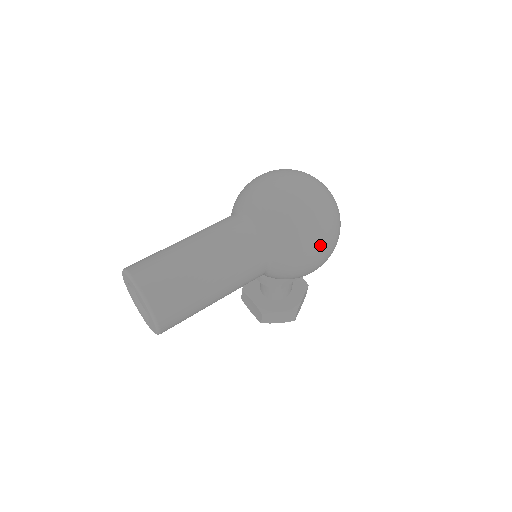
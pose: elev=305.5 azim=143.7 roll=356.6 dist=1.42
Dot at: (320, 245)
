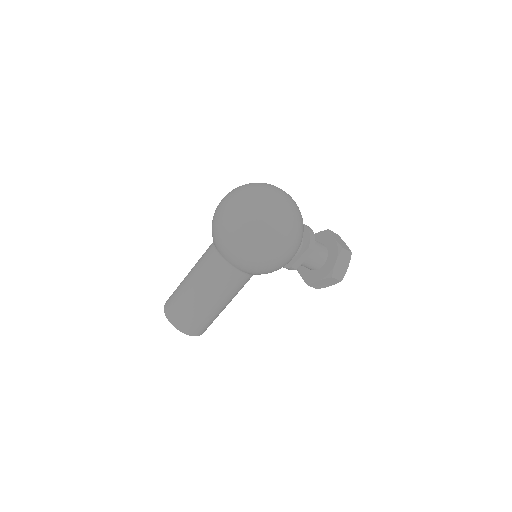
Dot at: (259, 251)
